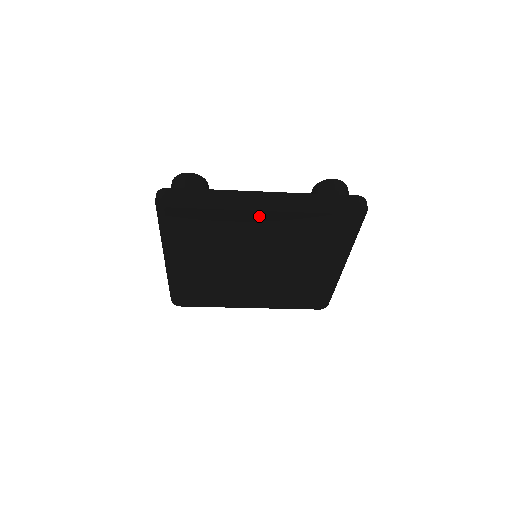
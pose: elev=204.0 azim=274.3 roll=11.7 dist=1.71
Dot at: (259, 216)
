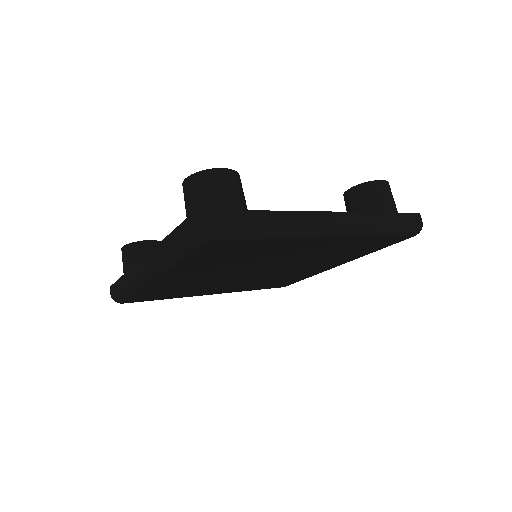
Dot at: (318, 241)
